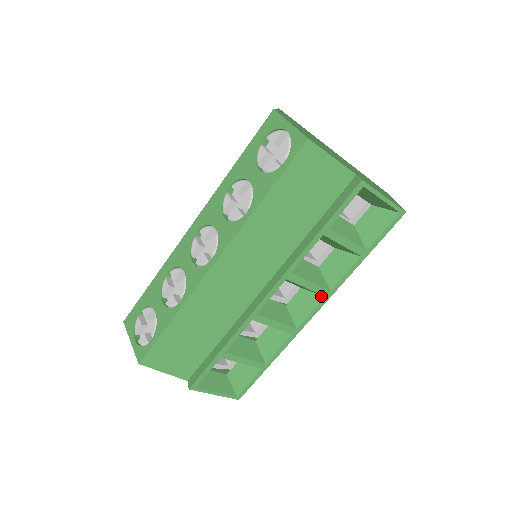
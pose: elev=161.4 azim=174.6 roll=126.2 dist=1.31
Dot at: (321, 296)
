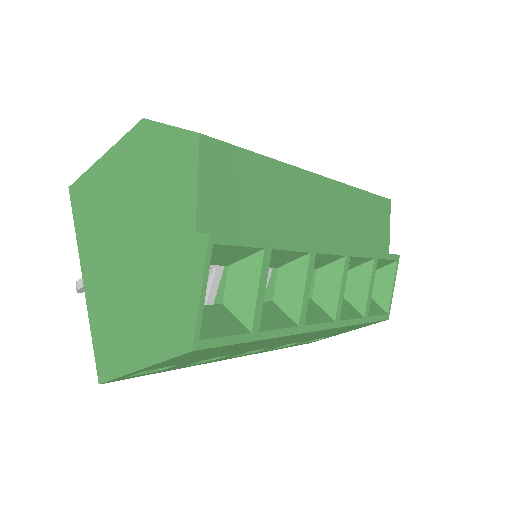
Dot at: (331, 318)
